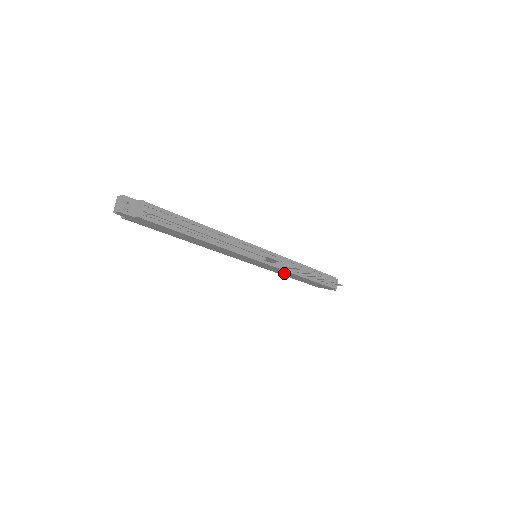
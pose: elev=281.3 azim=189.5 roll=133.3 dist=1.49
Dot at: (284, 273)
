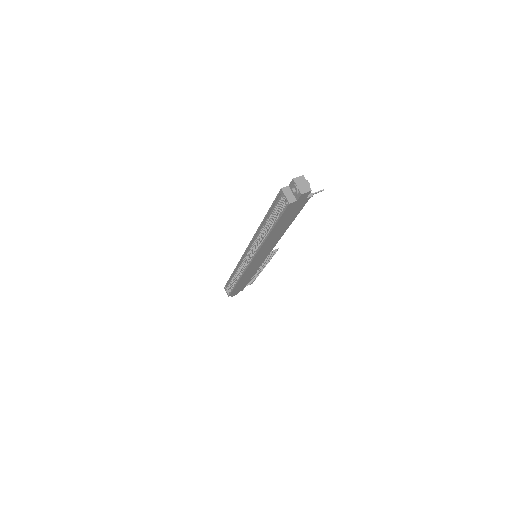
Dot at: (247, 276)
